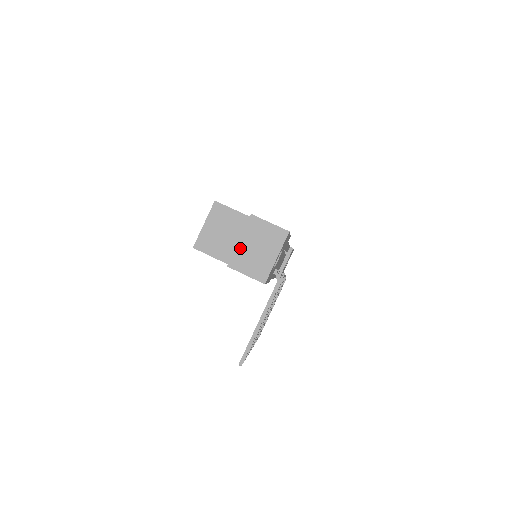
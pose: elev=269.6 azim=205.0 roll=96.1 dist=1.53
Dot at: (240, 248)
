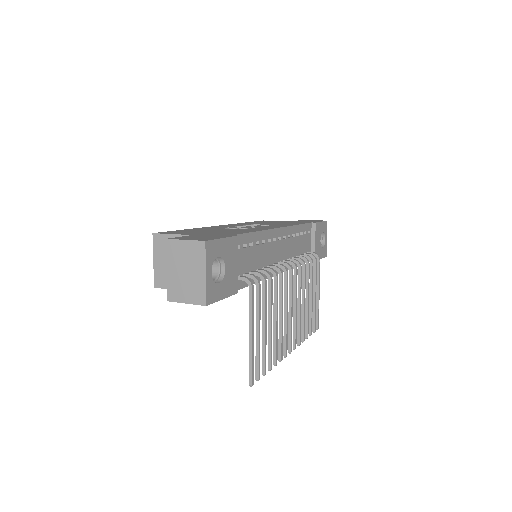
Dot at: (171, 278)
